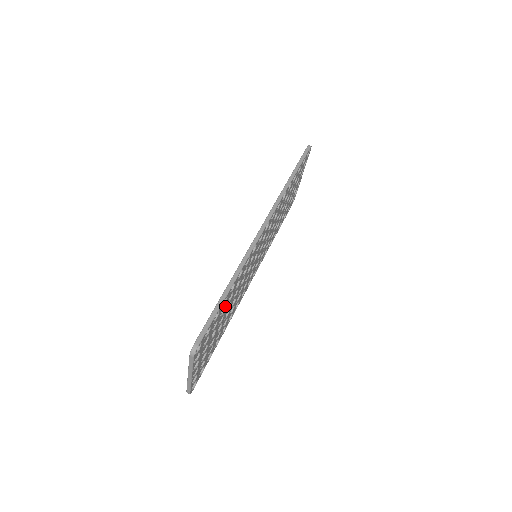
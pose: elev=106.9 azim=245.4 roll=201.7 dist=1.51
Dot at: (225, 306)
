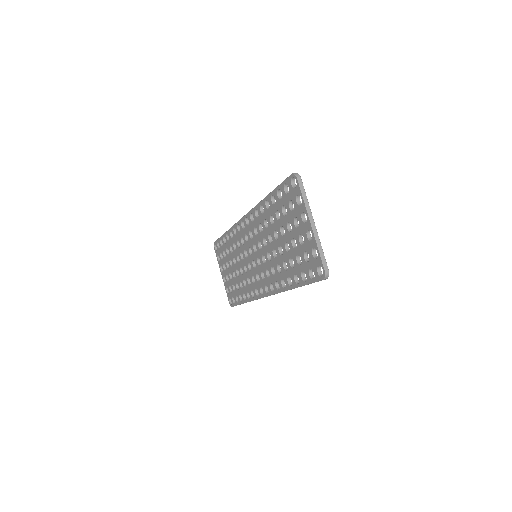
Dot at: occluded
